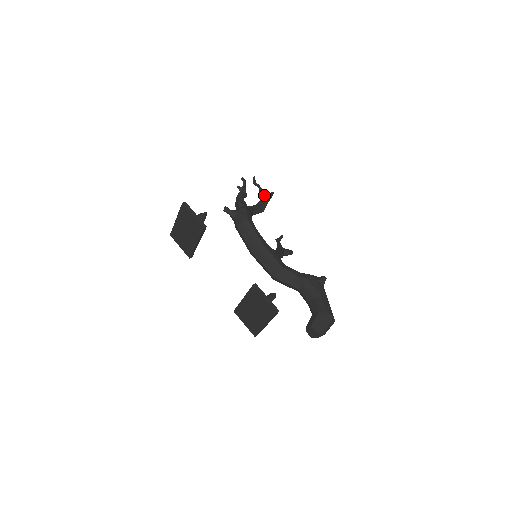
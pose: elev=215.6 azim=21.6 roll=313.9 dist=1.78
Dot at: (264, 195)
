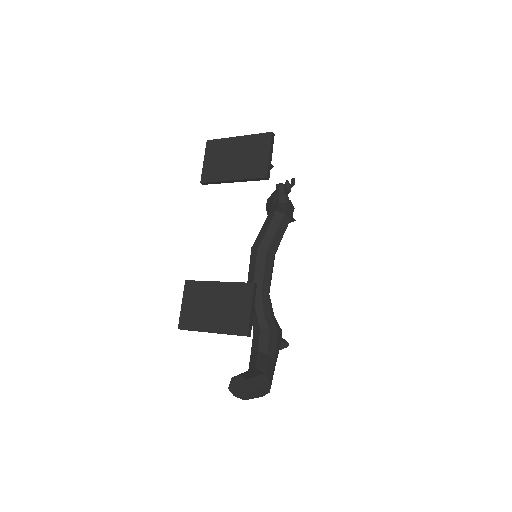
Dot at: occluded
